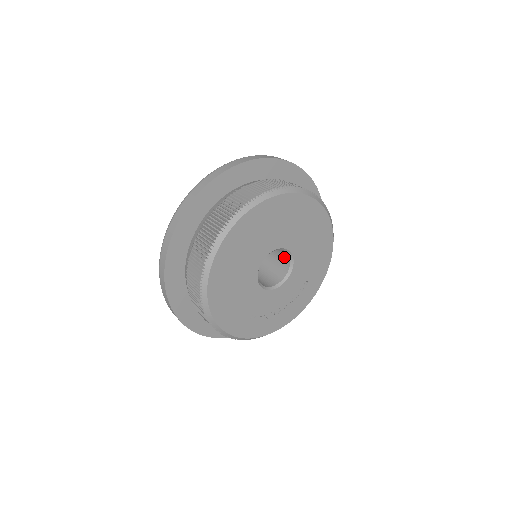
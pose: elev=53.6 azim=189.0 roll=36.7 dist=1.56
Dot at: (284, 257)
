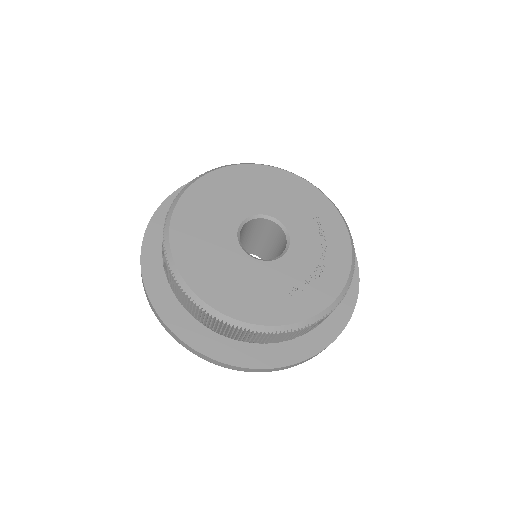
Dot at: (270, 228)
